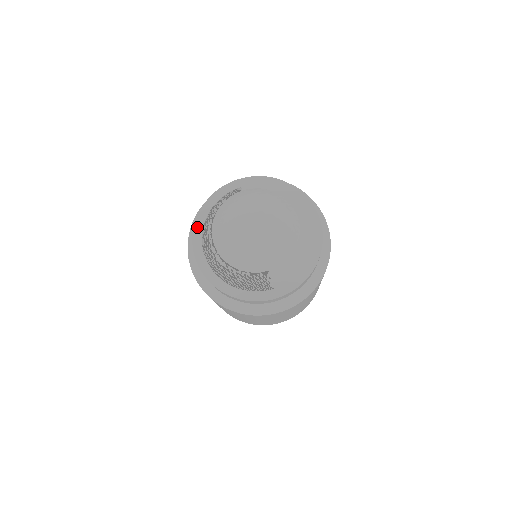
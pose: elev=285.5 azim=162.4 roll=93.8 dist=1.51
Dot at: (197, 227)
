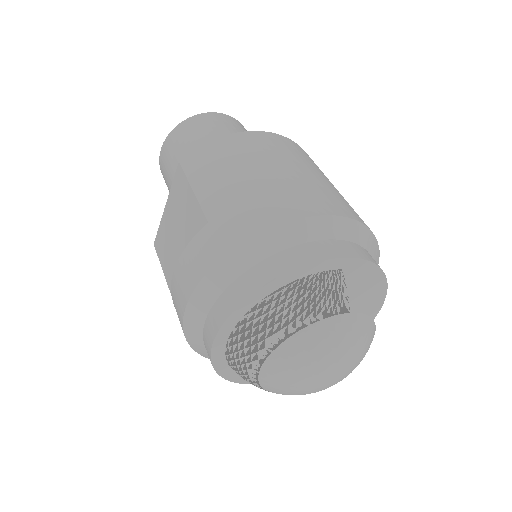
Dot at: (248, 303)
